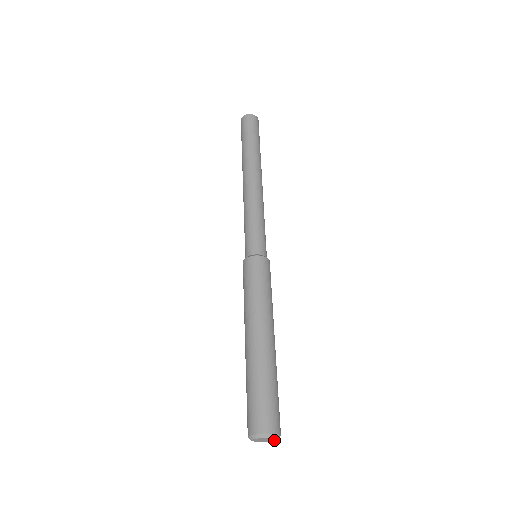
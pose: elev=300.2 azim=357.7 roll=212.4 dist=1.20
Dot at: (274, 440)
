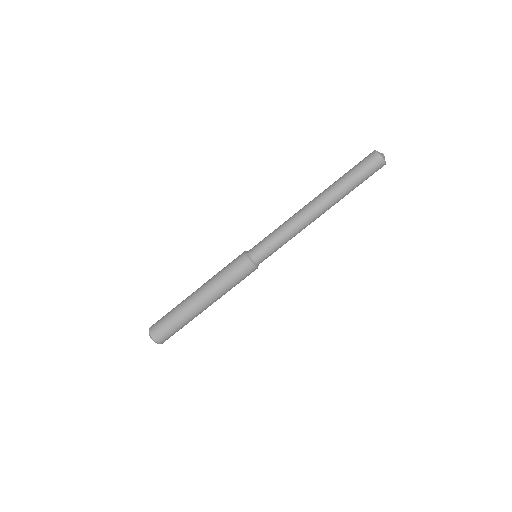
Dot at: occluded
